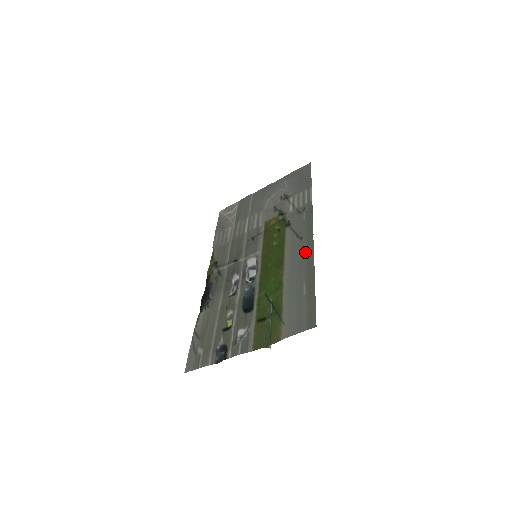
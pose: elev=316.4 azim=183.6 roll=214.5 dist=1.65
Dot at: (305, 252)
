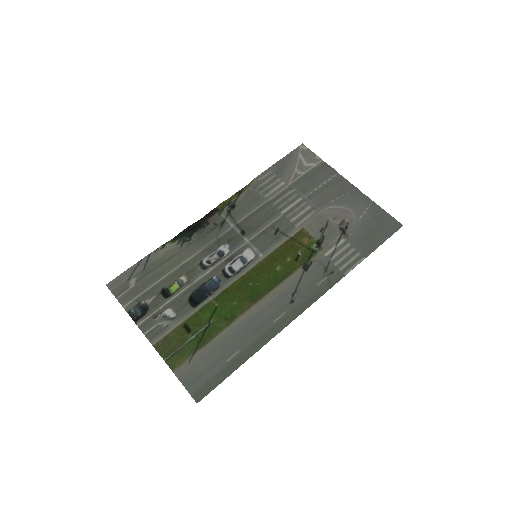
Dot at: (276, 321)
